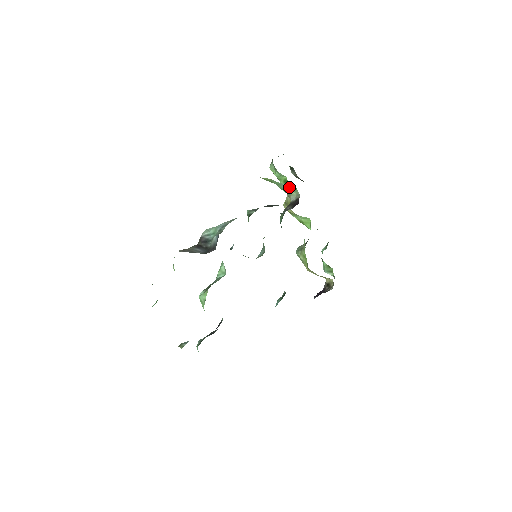
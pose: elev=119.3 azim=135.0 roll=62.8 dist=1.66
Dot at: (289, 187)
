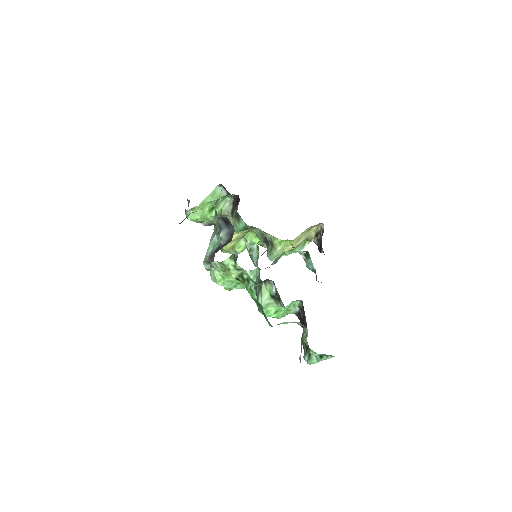
Dot at: (218, 207)
